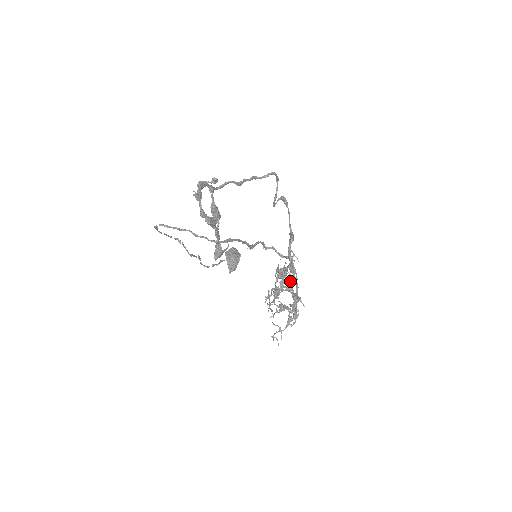
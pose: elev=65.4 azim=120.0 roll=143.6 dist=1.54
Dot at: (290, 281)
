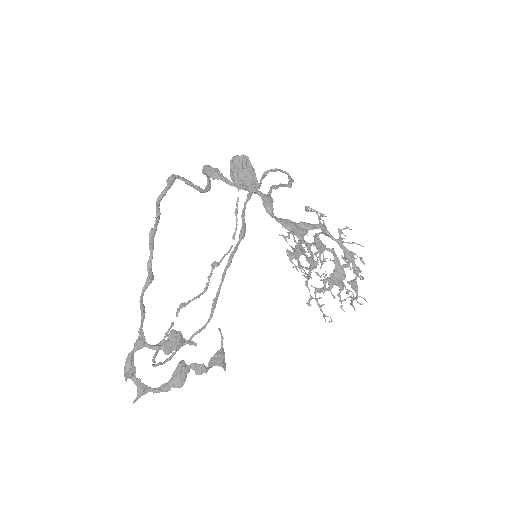
Dot at: occluded
